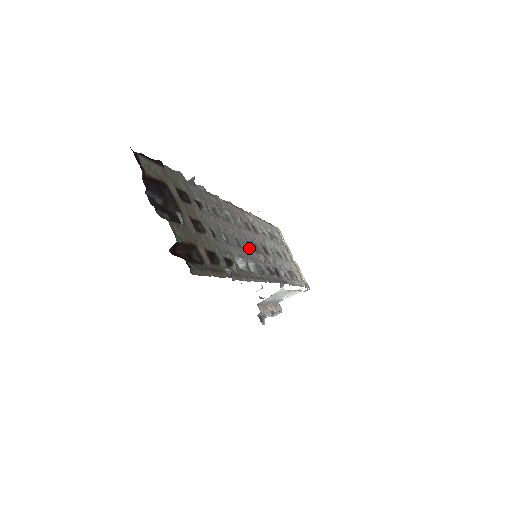
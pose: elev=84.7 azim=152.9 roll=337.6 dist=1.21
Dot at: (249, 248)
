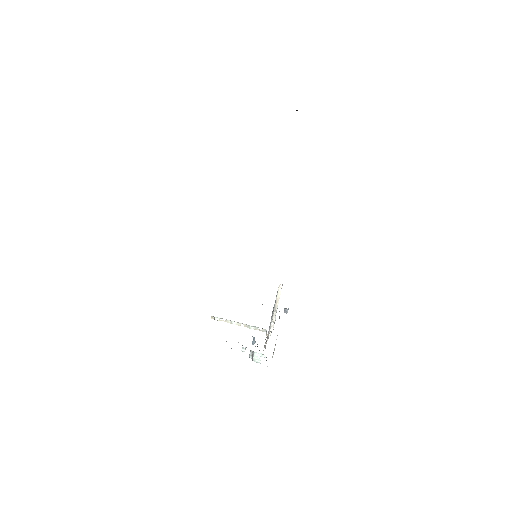
Dot at: occluded
